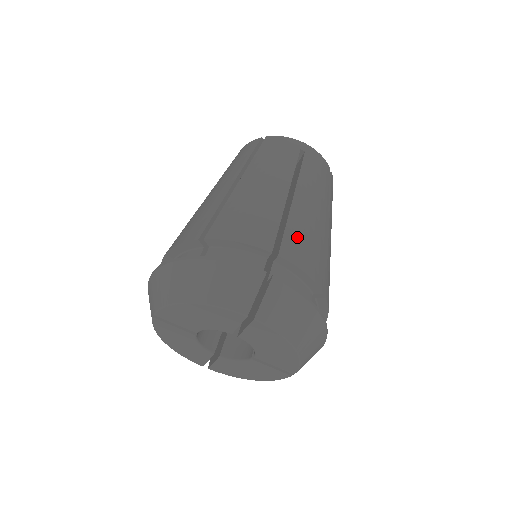
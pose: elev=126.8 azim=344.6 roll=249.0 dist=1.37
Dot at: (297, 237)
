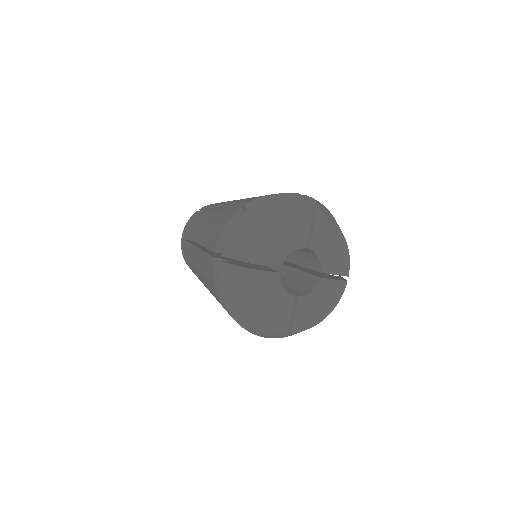
Dot at: occluded
